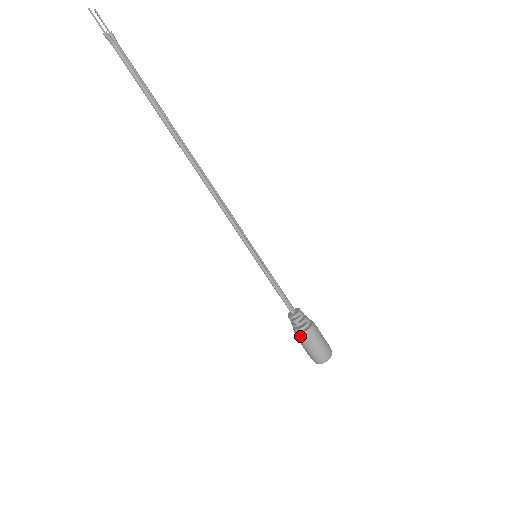
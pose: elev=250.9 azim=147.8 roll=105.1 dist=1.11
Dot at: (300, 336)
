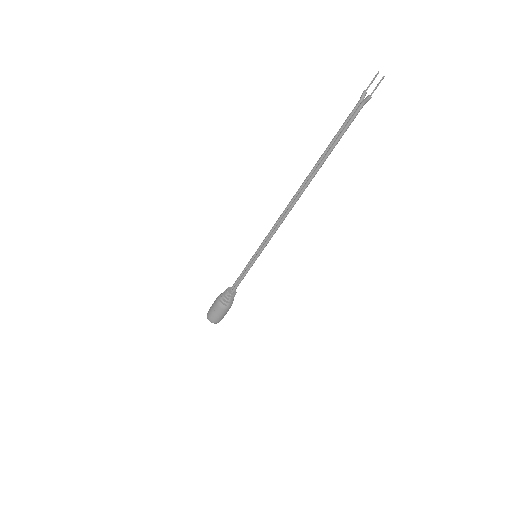
Dot at: (226, 307)
